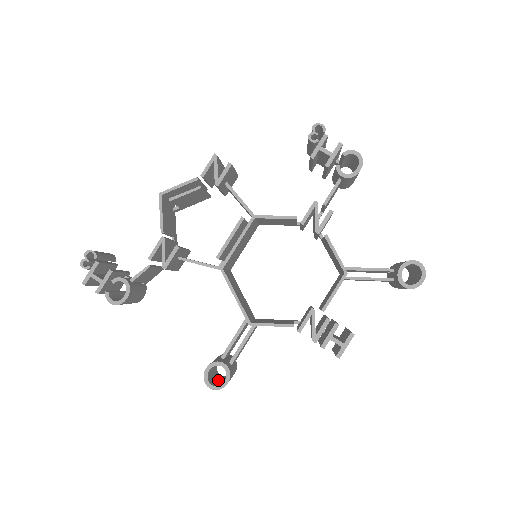
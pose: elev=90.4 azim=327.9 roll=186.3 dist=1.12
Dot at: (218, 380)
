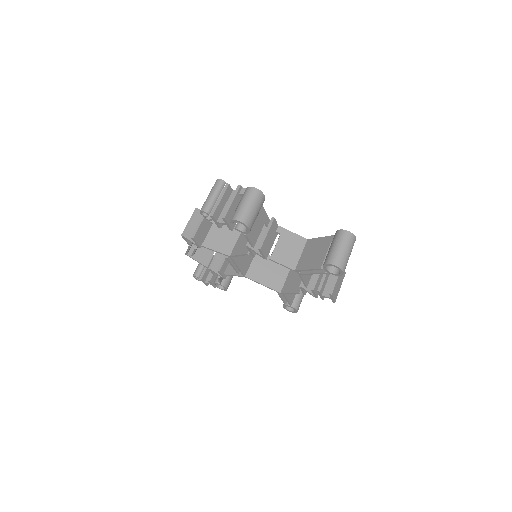
Dot at: occluded
